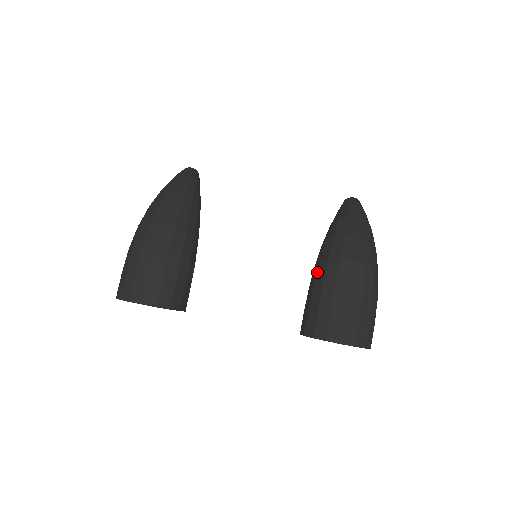
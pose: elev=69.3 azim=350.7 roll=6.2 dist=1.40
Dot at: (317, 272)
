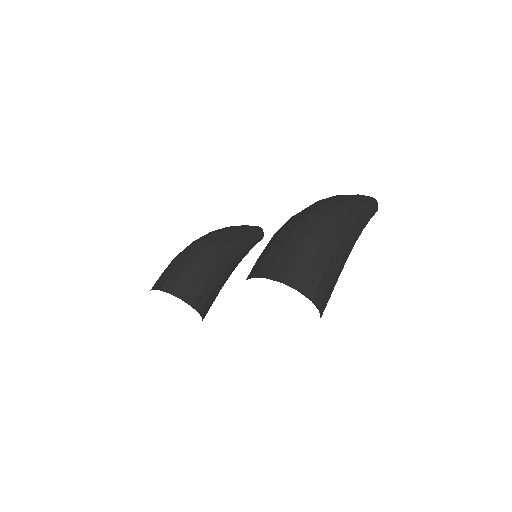
Dot at: occluded
